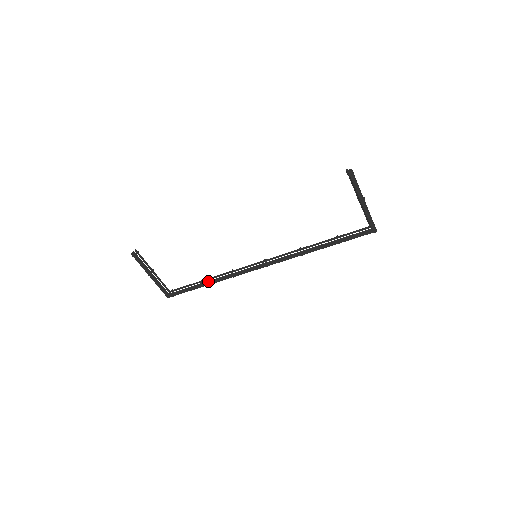
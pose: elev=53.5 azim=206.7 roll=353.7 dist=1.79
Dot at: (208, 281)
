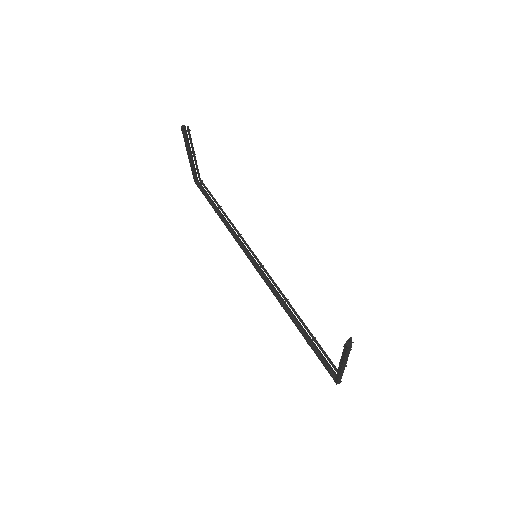
Dot at: (221, 215)
